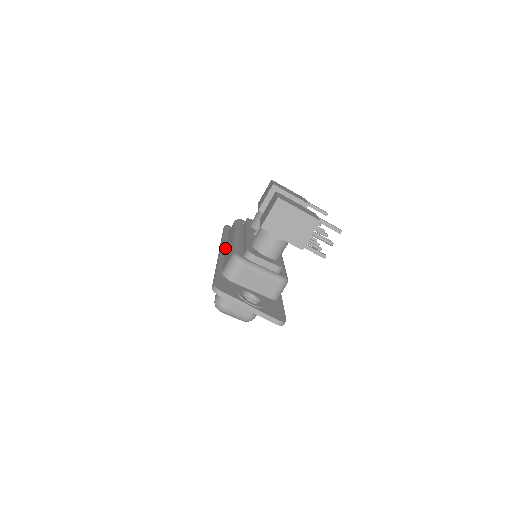
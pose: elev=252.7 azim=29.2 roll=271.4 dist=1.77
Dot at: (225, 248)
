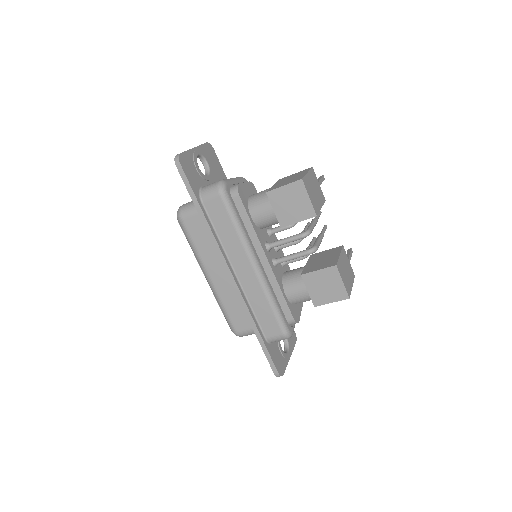
Dot at: (233, 269)
